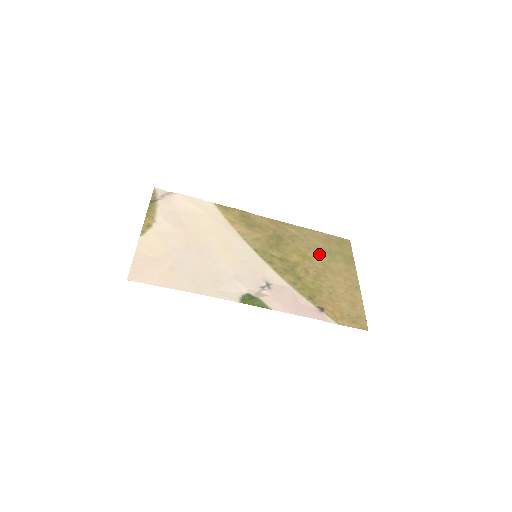
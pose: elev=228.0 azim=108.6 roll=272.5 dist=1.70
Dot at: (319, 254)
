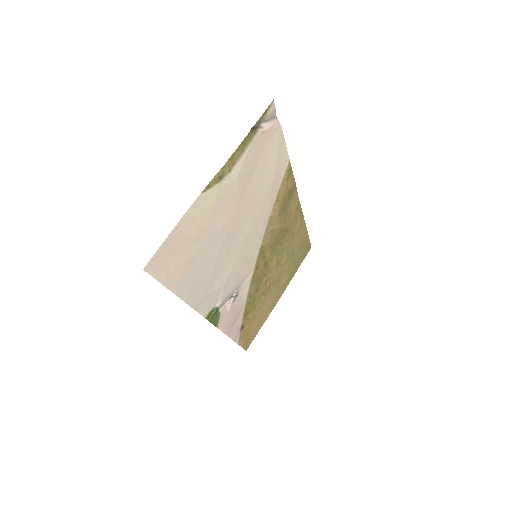
Dot at: (287, 262)
